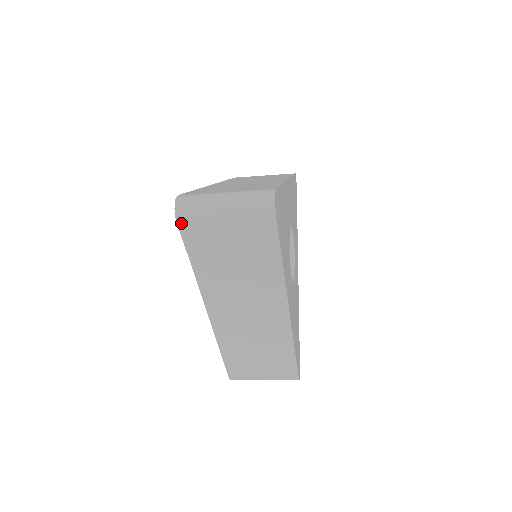
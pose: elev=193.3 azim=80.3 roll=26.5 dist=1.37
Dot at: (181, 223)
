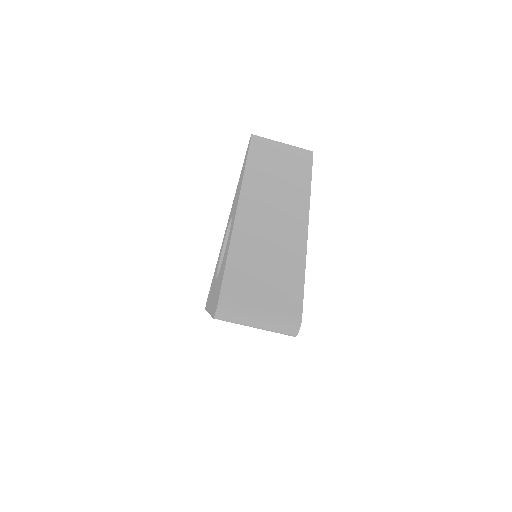
Dot at: (254, 138)
